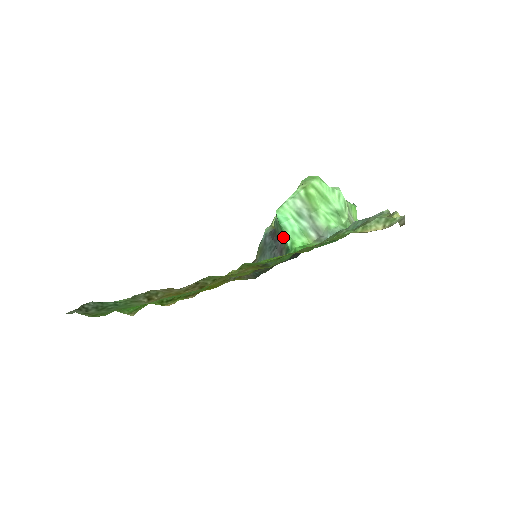
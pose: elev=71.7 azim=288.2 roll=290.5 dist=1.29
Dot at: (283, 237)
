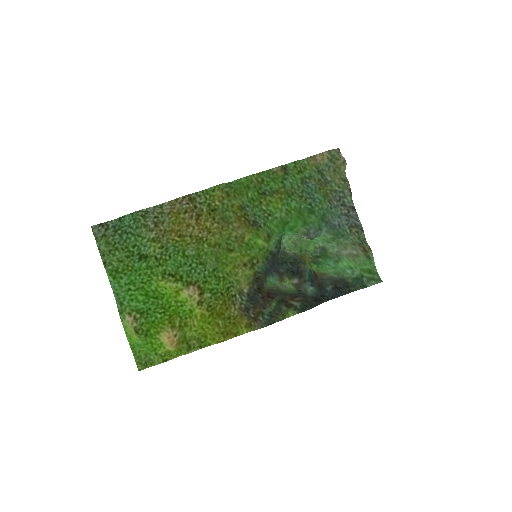
Dot at: occluded
